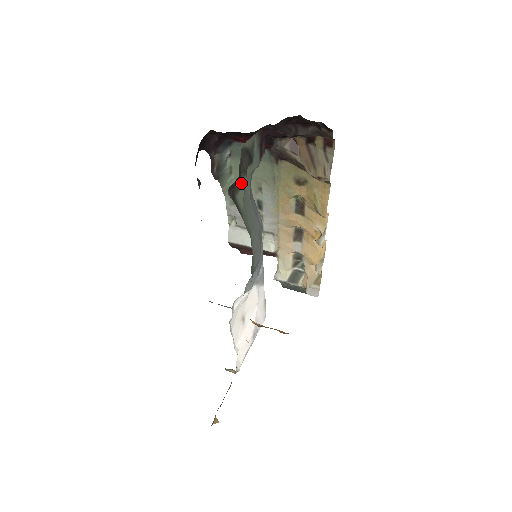
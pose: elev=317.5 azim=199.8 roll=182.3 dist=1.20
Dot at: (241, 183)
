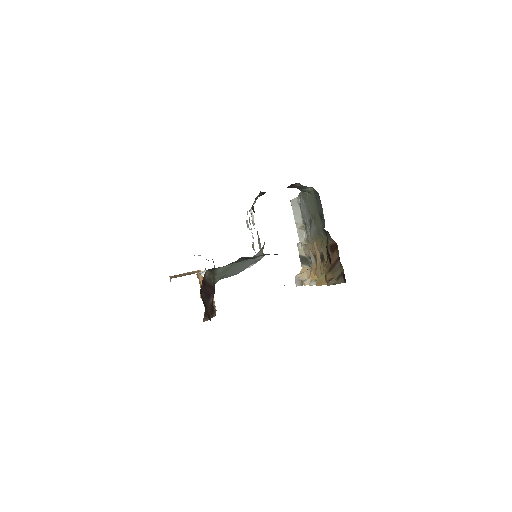
Dot at: (230, 264)
